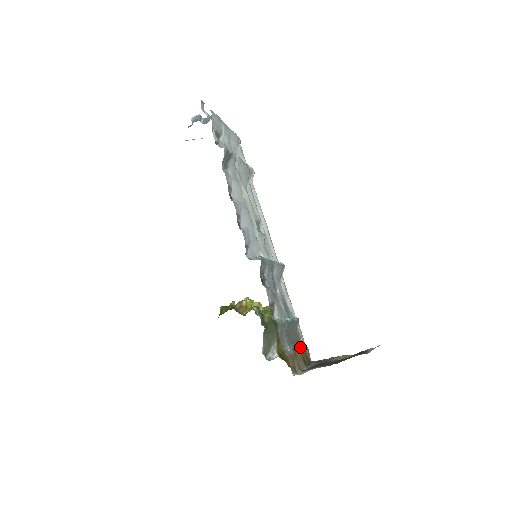
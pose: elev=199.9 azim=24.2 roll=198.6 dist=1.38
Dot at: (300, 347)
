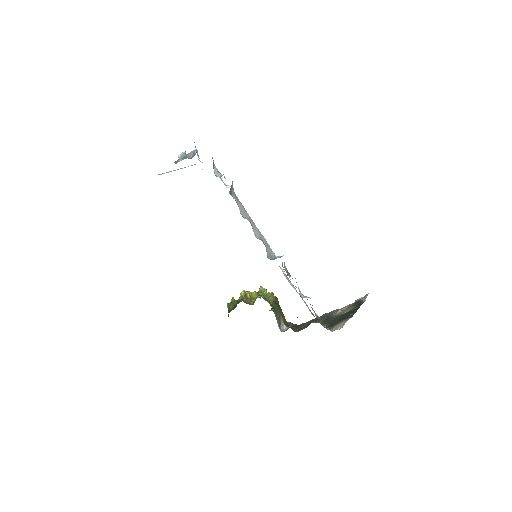
Dot at: occluded
